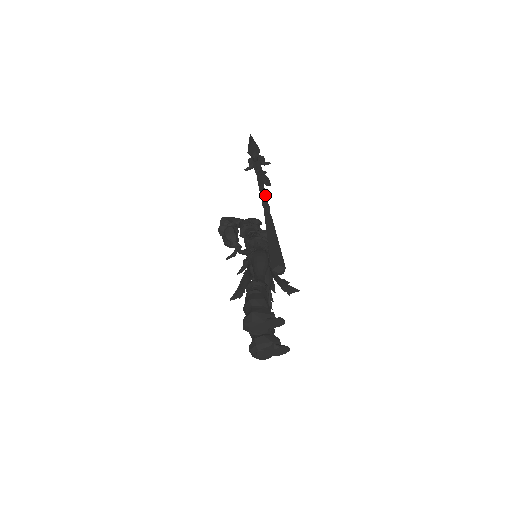
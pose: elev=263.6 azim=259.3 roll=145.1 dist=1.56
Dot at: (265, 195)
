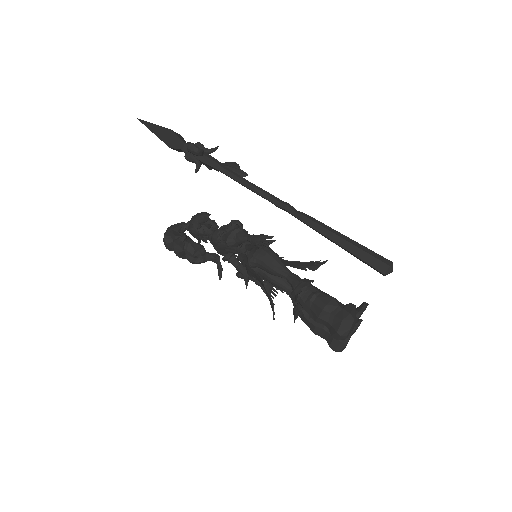
Dot at: (266, 192)
